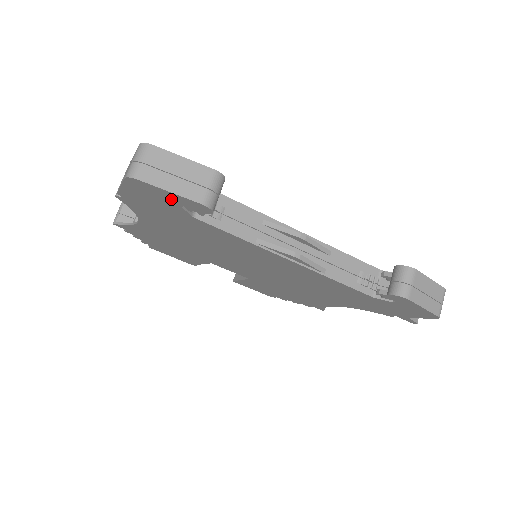
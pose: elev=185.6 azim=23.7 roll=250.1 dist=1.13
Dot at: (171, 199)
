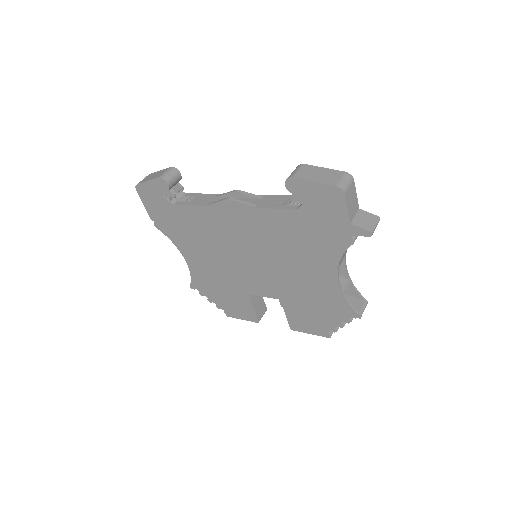
Dot at: (155, 191)
